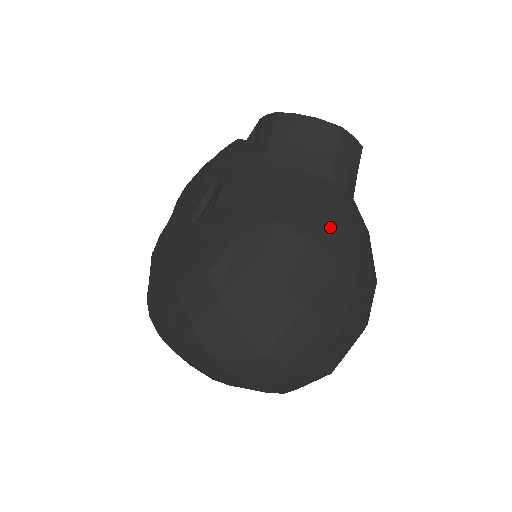
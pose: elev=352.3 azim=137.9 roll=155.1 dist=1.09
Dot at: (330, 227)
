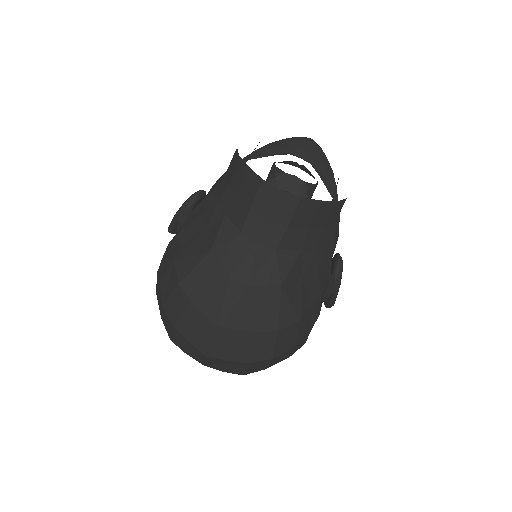
Dot at: (203, 278)
